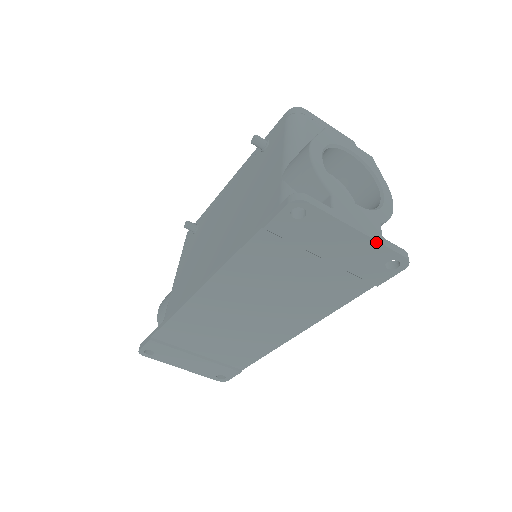
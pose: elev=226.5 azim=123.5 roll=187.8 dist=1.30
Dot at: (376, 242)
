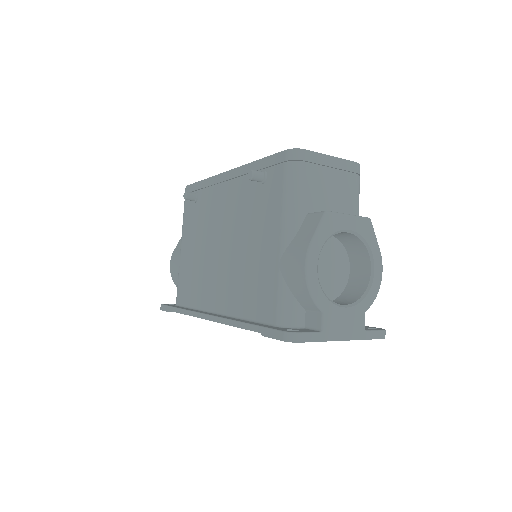
Dot at: occluded
